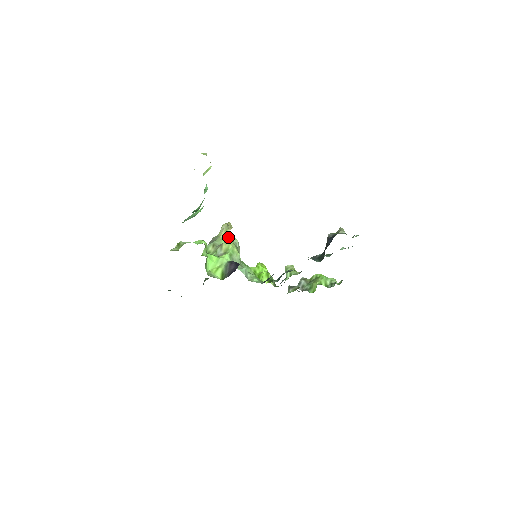
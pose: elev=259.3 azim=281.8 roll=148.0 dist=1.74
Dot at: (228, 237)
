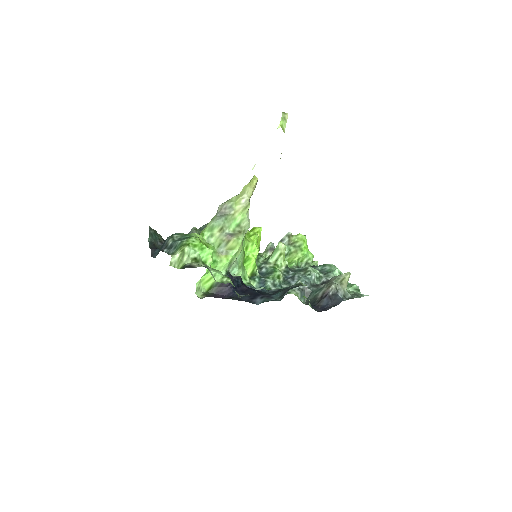
Dot at: (242, 220)
